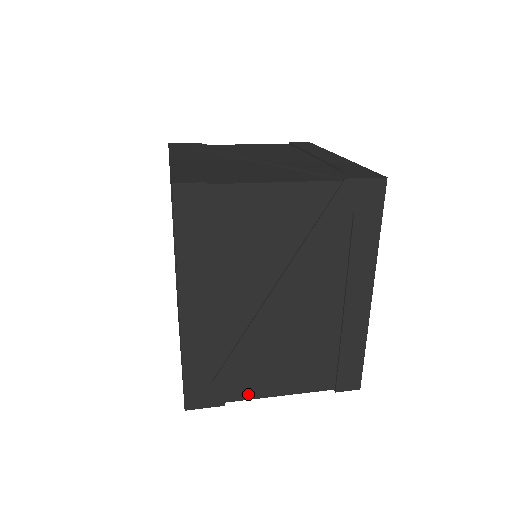
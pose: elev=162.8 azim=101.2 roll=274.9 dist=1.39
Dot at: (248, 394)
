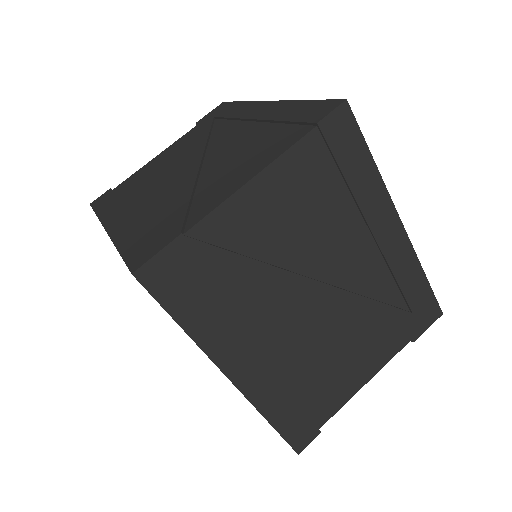
Dot at: occluded
